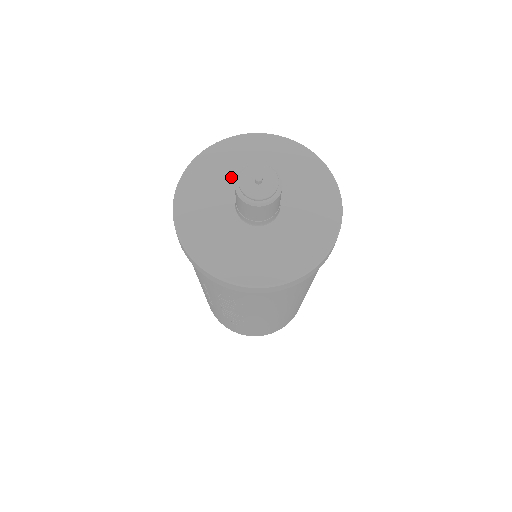
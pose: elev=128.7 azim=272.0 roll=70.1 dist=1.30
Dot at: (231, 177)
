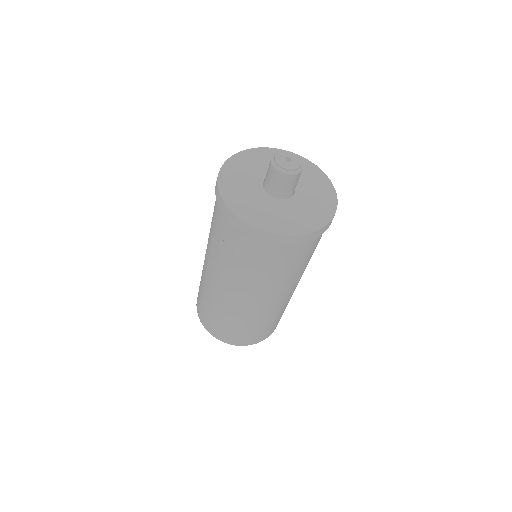
Dot at: (268, 167)
